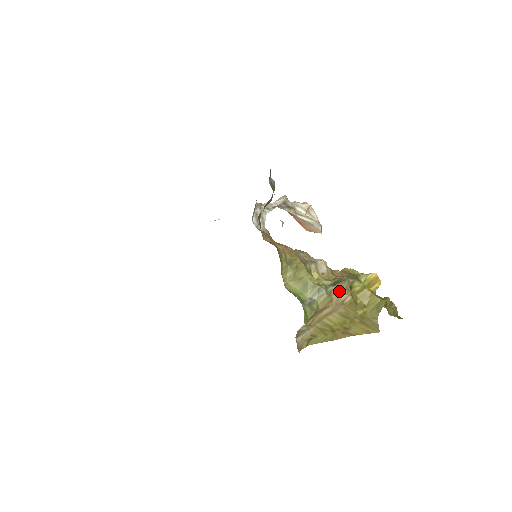
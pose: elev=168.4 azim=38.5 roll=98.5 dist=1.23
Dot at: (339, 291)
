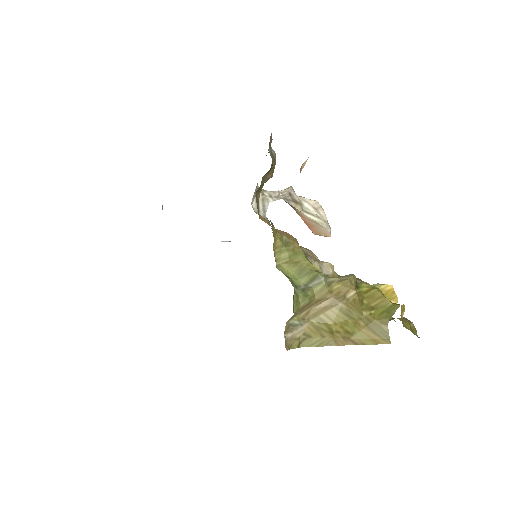
Dot at: (341, 283)
